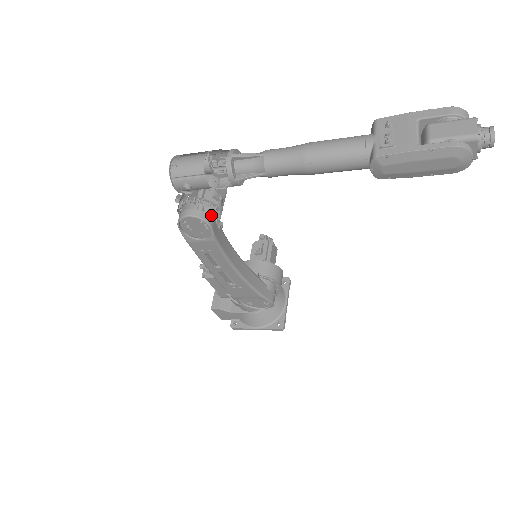
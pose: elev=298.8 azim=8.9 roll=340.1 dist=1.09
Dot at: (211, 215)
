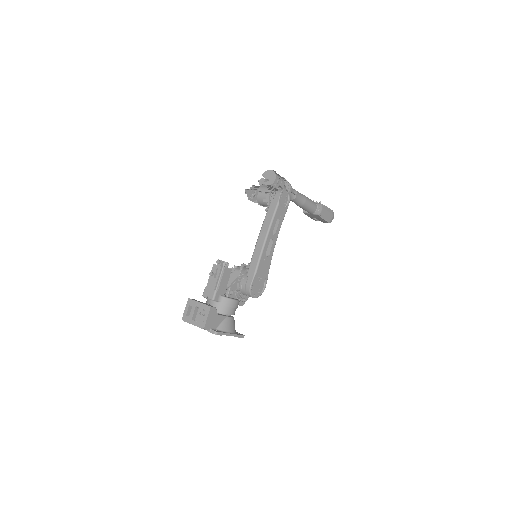
Dot at: occluded
